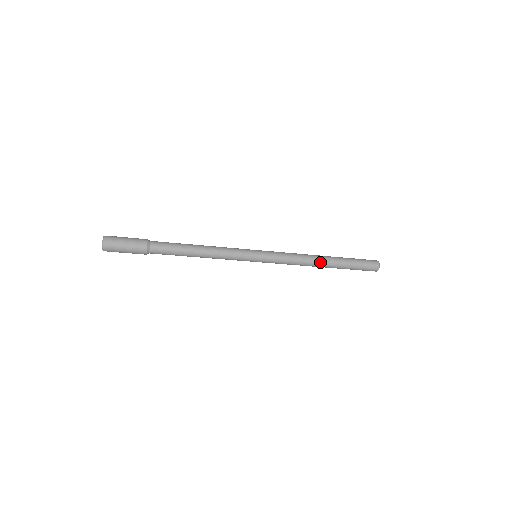
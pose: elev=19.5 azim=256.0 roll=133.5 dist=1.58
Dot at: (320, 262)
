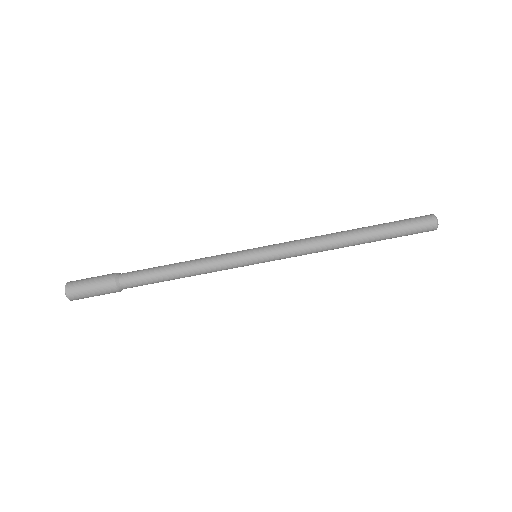
Dot at: (345, 240)
